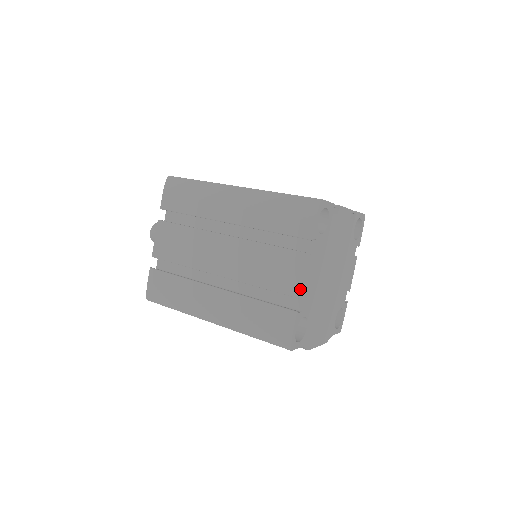
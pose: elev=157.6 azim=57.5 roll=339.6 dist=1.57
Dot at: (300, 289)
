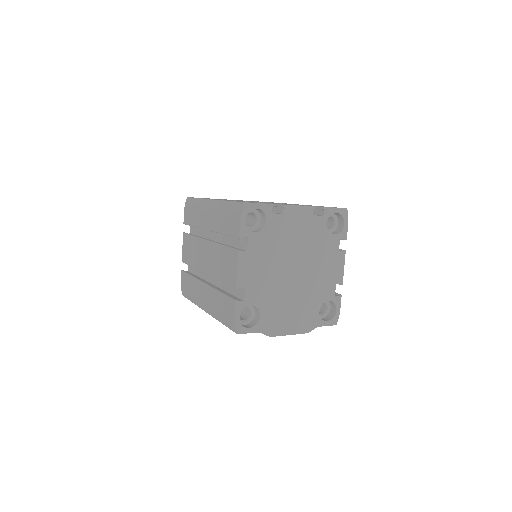
Dot at: (236, 281)
